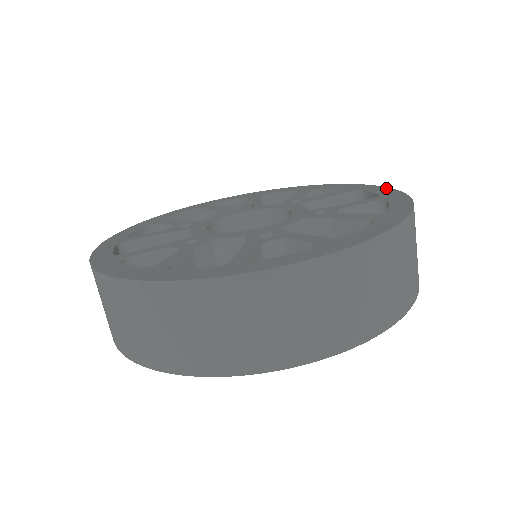
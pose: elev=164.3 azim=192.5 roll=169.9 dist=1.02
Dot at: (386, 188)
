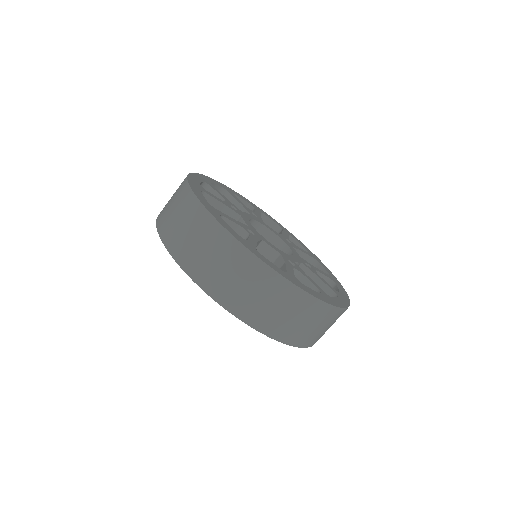
Dot at: (330, 271)
